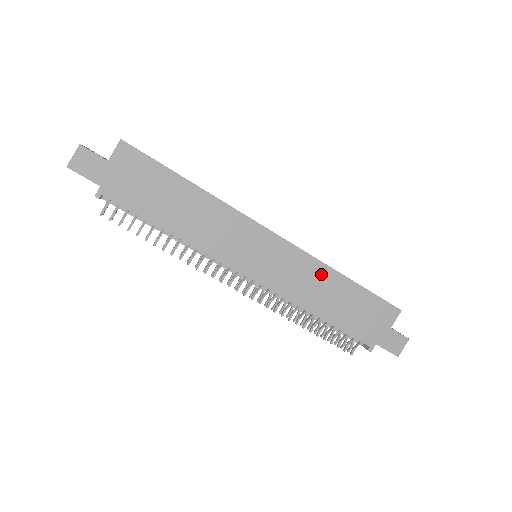
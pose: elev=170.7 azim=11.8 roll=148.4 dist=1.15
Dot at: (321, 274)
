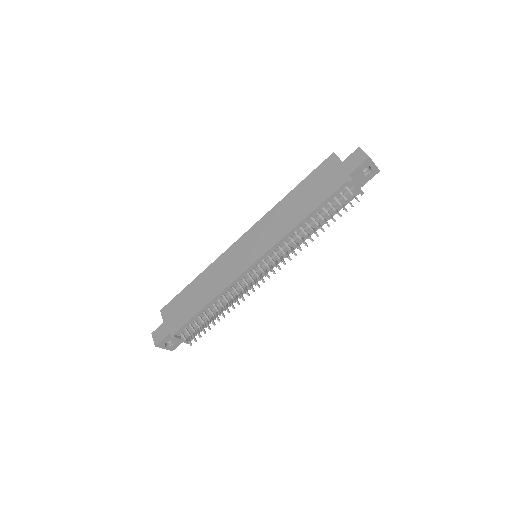
Dot at: (278, 211)
